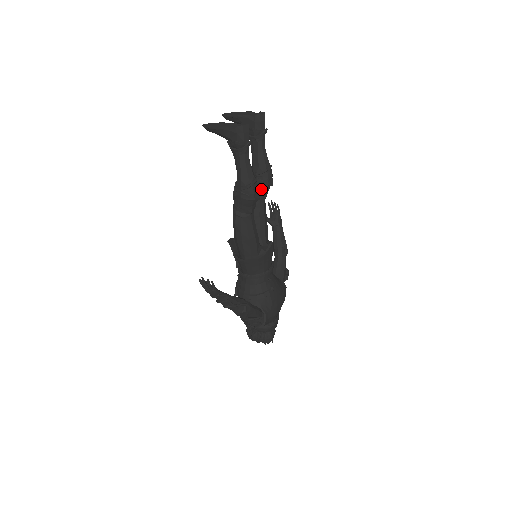
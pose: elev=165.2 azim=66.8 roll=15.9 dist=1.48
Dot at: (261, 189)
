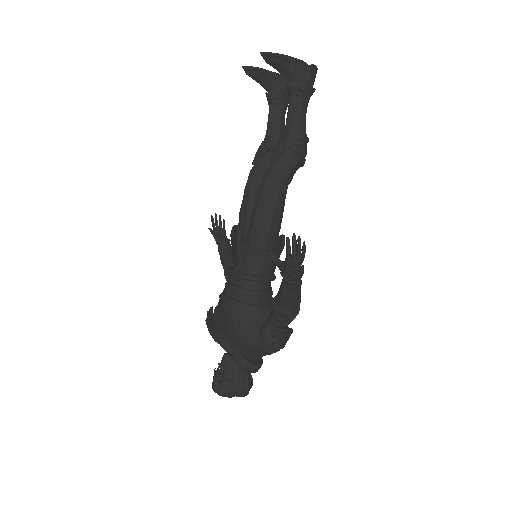
Dot at: occluded
